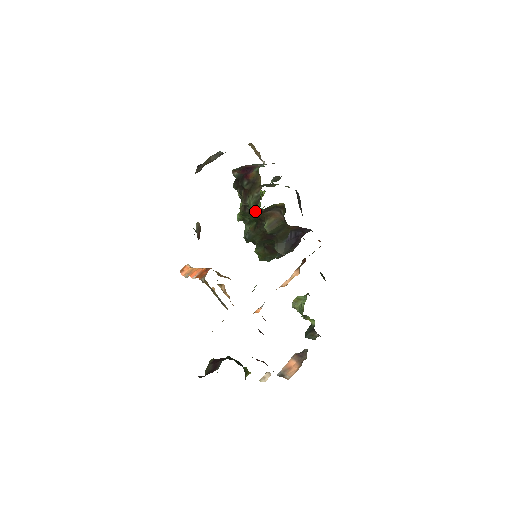
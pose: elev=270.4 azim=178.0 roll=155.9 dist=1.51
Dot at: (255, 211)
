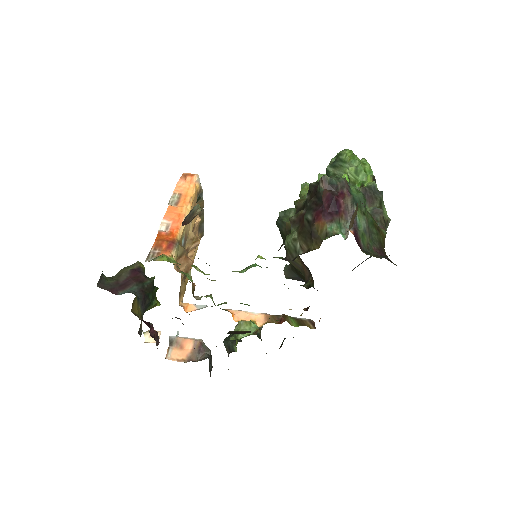
Dot at: occluded
